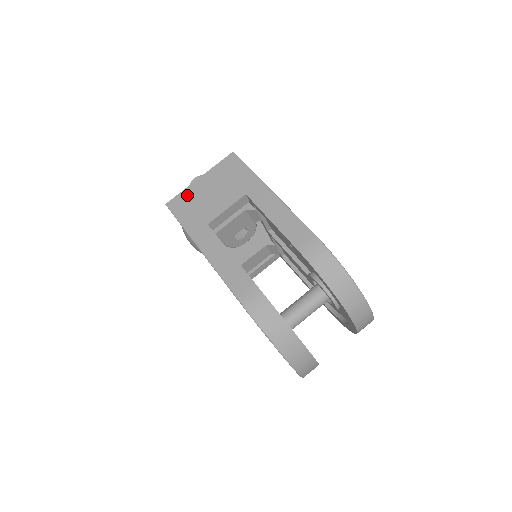
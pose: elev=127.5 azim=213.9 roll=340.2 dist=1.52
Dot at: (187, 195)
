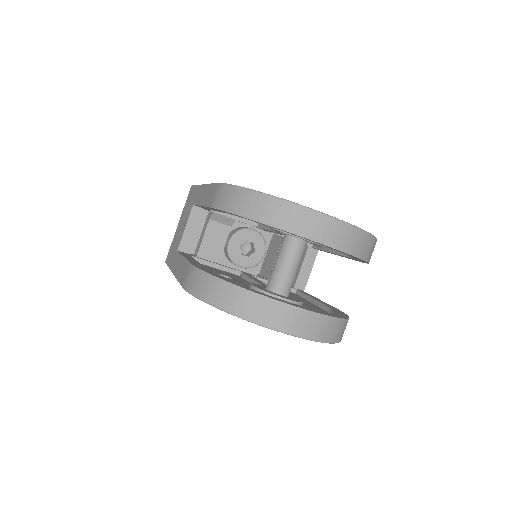
Dot at: (172, 243)
